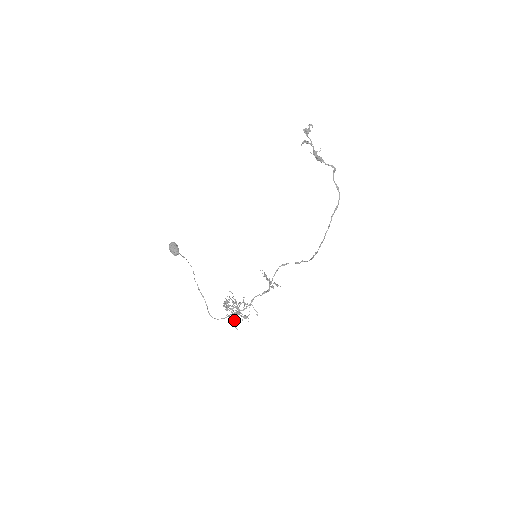
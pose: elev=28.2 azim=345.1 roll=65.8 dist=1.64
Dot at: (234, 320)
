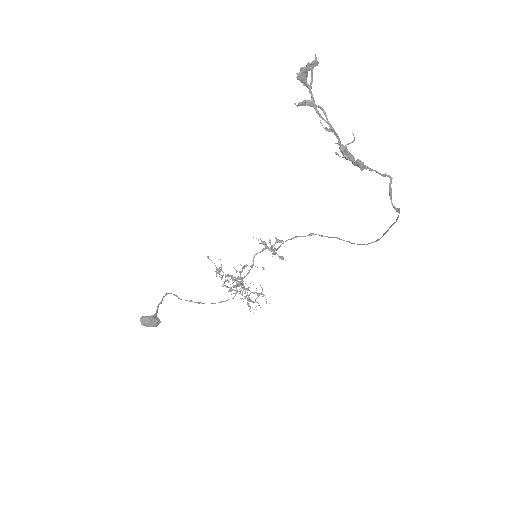
Dot at: occluded
